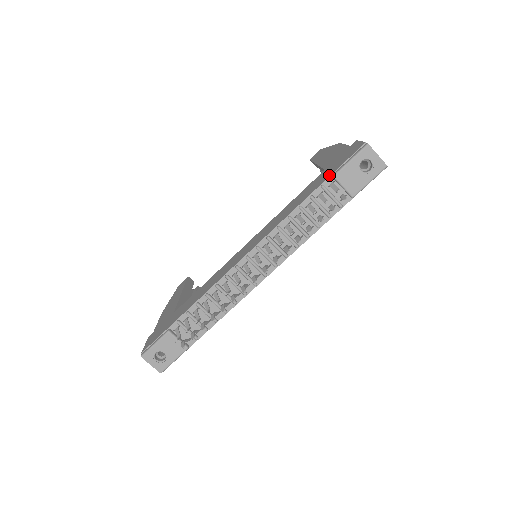
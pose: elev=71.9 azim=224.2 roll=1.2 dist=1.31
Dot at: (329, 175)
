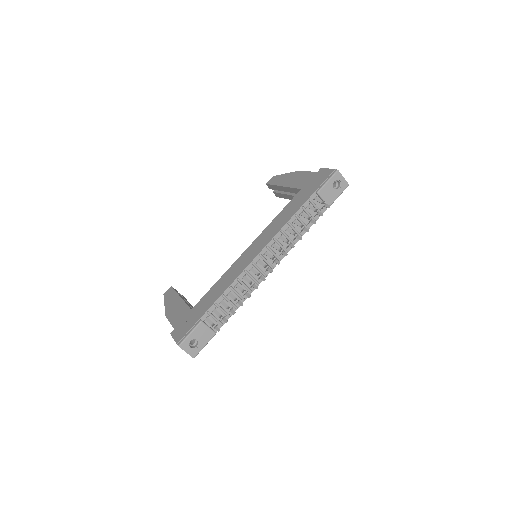
Dot at: (313, 192)
